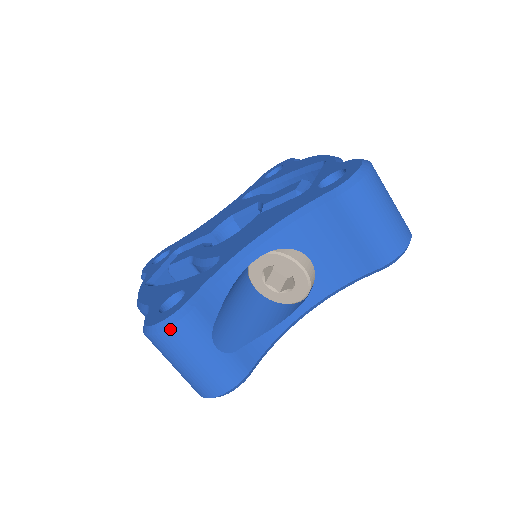
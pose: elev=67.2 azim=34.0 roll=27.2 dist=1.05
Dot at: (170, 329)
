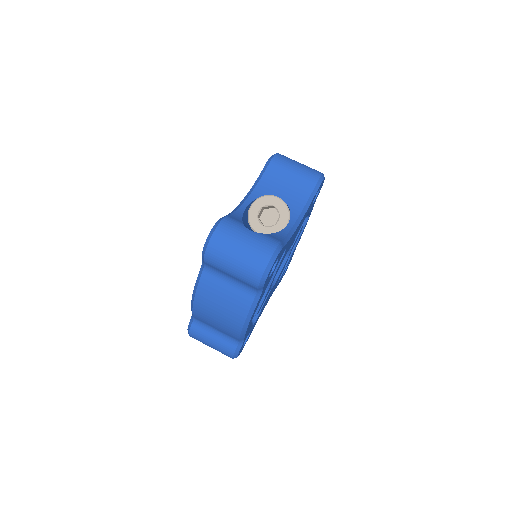
Dot at: (218, 227)
